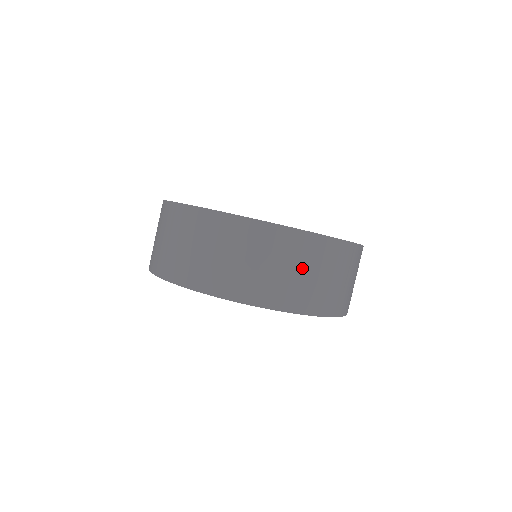
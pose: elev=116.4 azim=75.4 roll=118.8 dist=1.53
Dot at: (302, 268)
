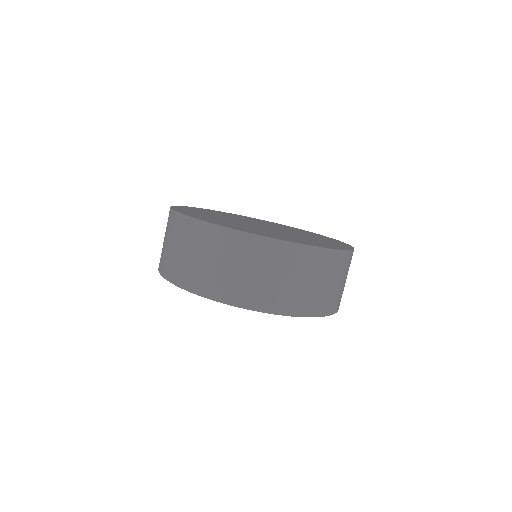
Dot at: (274, 273)
